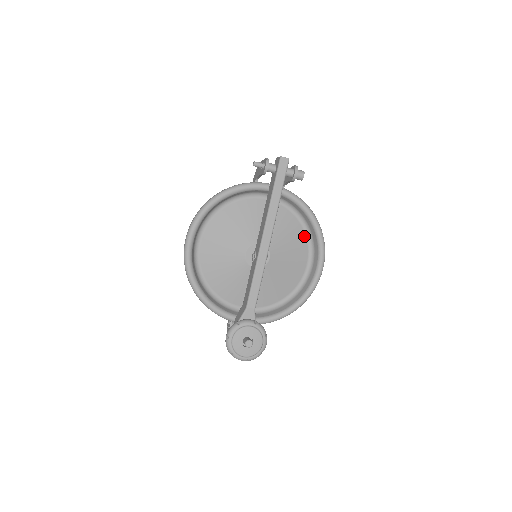
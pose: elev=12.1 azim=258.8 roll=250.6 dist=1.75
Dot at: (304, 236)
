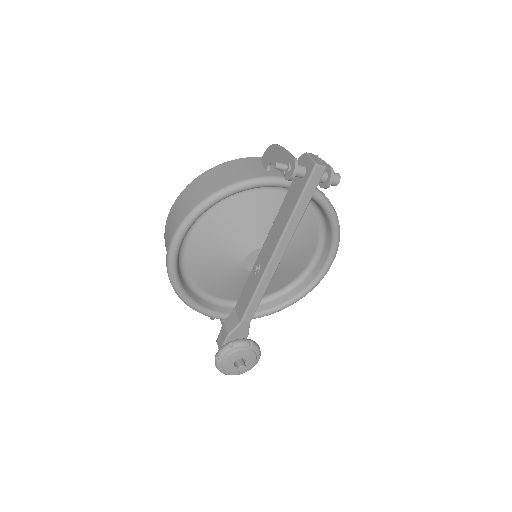
Dot at: (316, 230)
